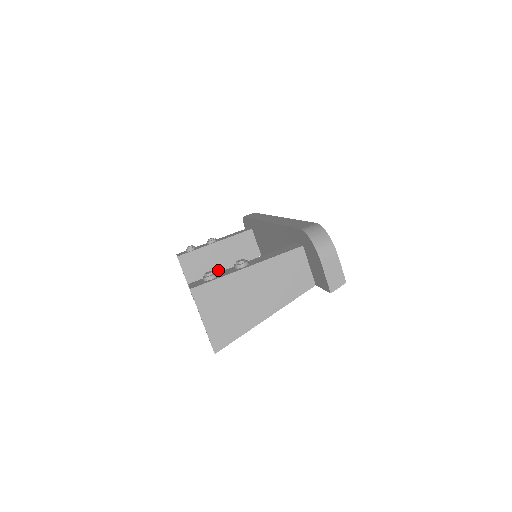
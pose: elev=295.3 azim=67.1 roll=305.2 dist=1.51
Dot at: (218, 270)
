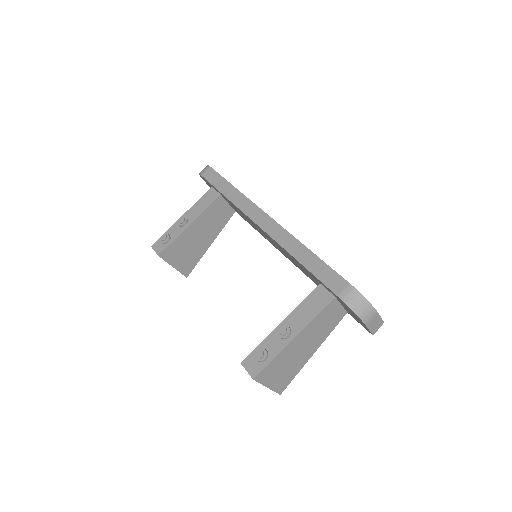
Dot at: (200, 245)
